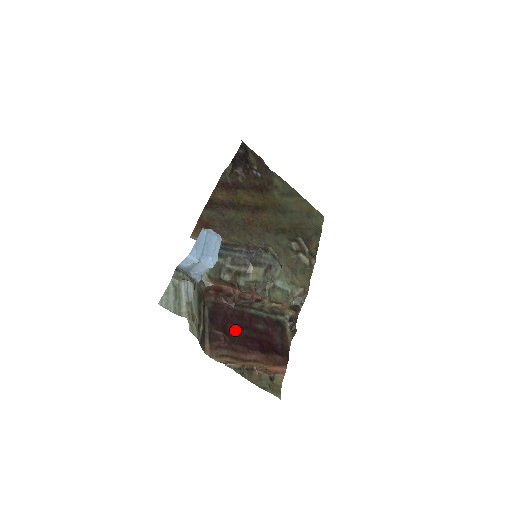
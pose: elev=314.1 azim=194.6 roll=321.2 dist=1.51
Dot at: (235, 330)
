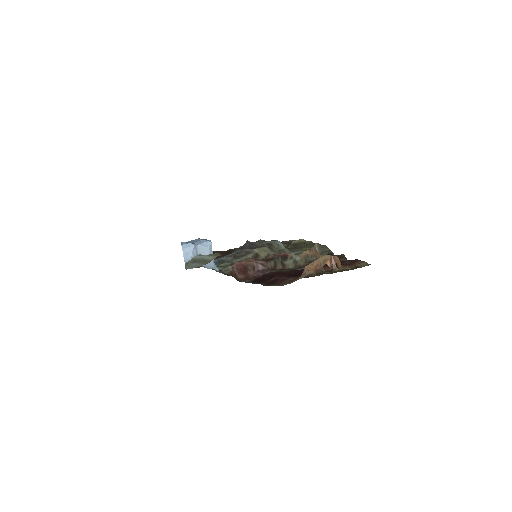
Dot at: occluded
